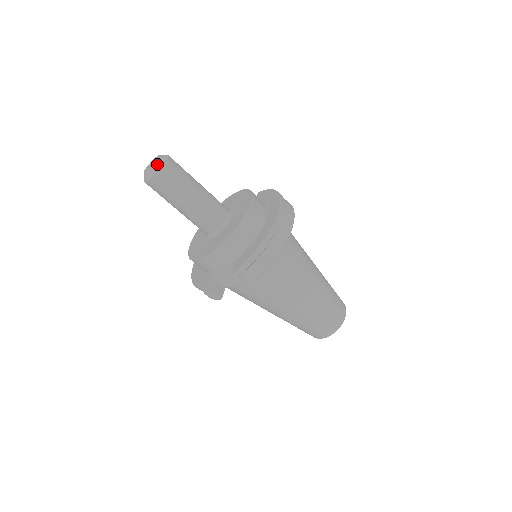
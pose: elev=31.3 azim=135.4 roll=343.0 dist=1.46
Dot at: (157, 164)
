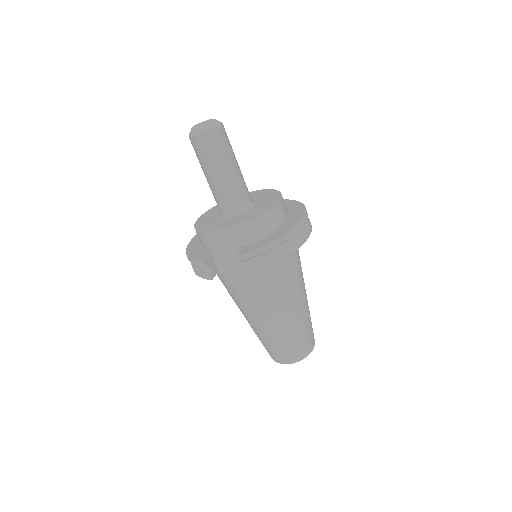
Dot at: (210, 124)
